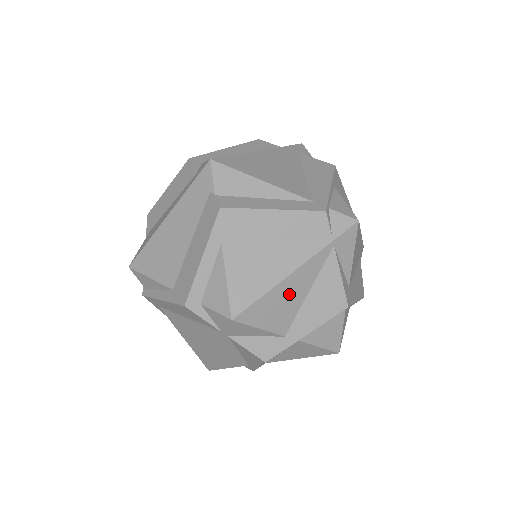
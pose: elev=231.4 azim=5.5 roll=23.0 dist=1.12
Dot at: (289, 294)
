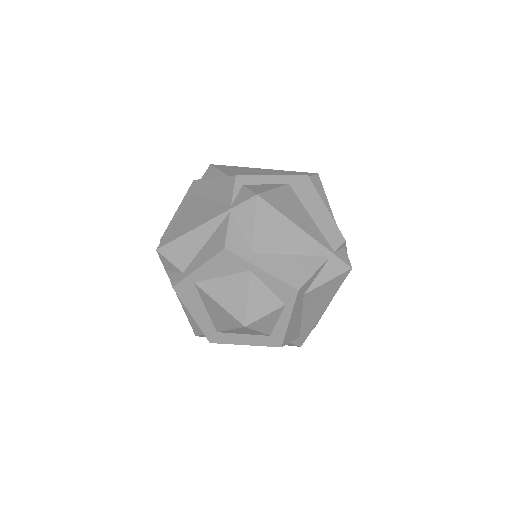
Dot at: (286, 237)
